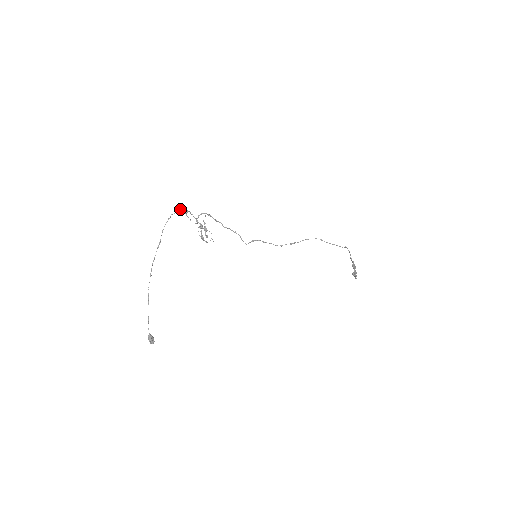
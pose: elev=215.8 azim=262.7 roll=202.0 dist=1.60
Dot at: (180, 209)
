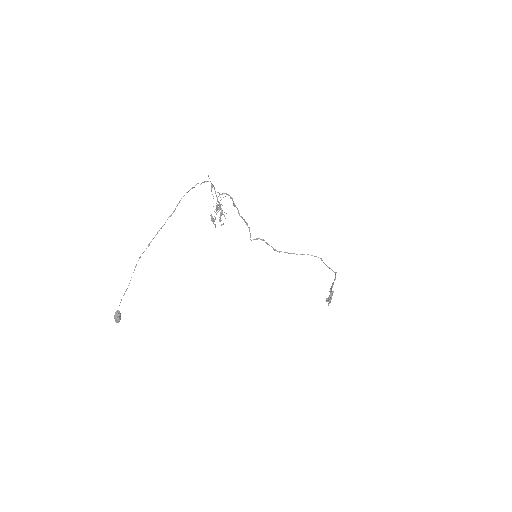
Dot at: (207, 181)
